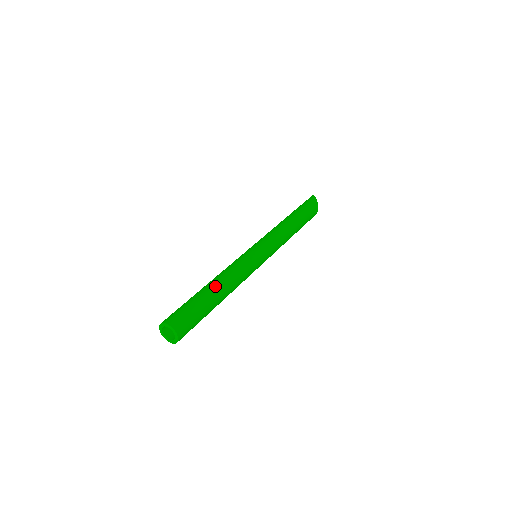
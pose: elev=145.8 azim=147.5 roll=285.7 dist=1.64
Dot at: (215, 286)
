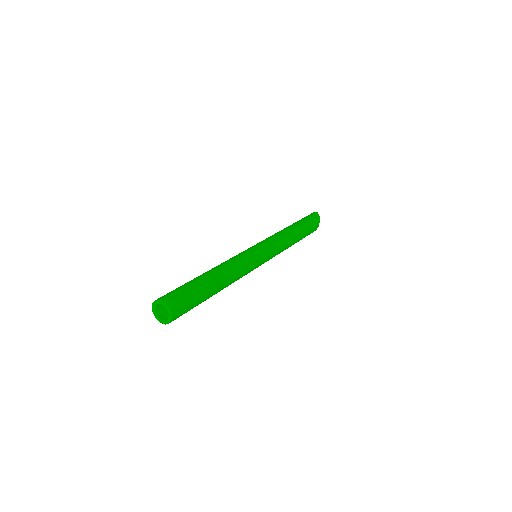
Dot at: (217, 276)
